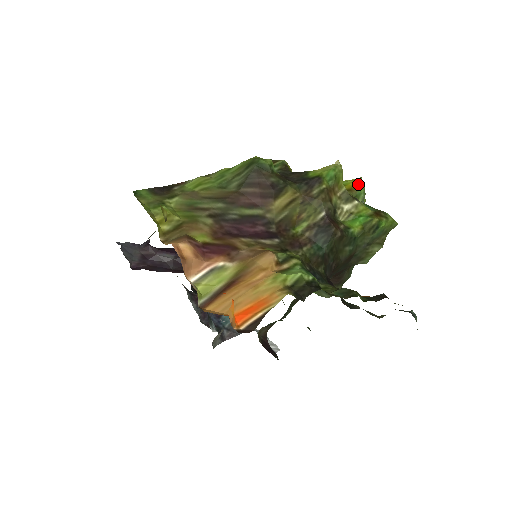
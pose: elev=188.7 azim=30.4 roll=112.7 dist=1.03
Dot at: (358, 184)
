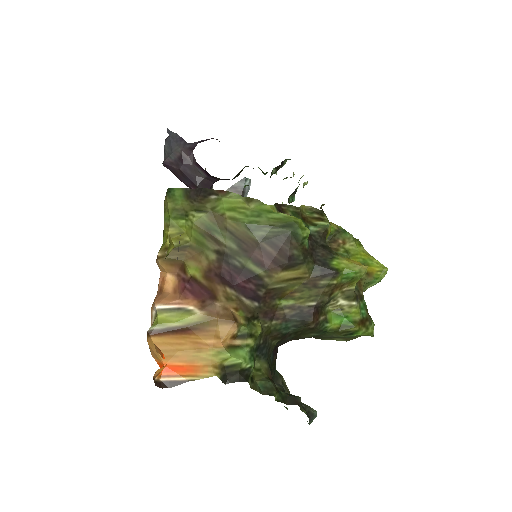
Dot at: (380, 273)
